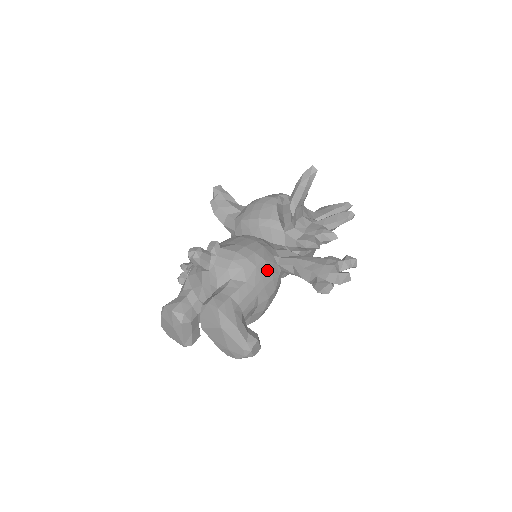
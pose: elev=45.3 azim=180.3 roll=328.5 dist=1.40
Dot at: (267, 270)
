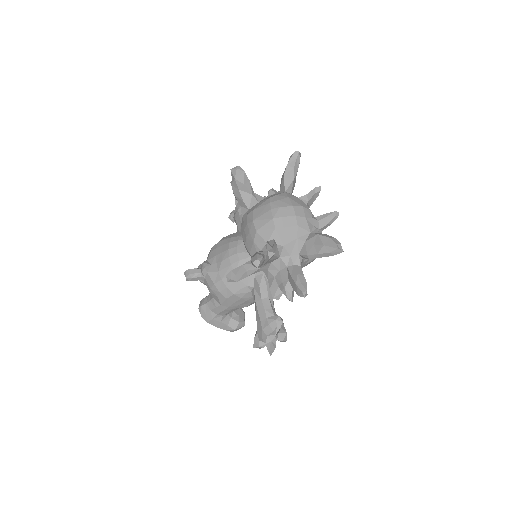
Dot at: (238, 299)
